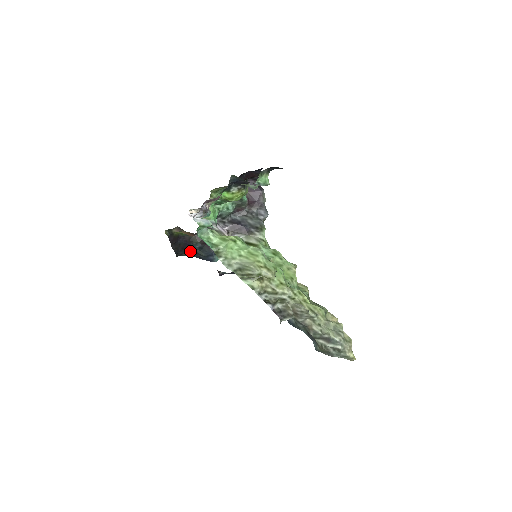
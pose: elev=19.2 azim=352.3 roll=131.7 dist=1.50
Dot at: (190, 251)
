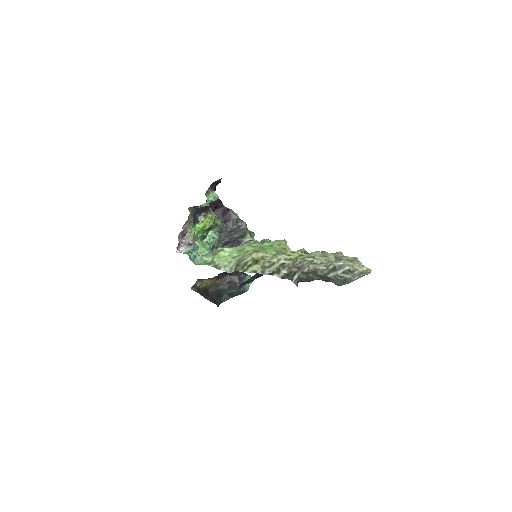
Dot at: (224, 295)
